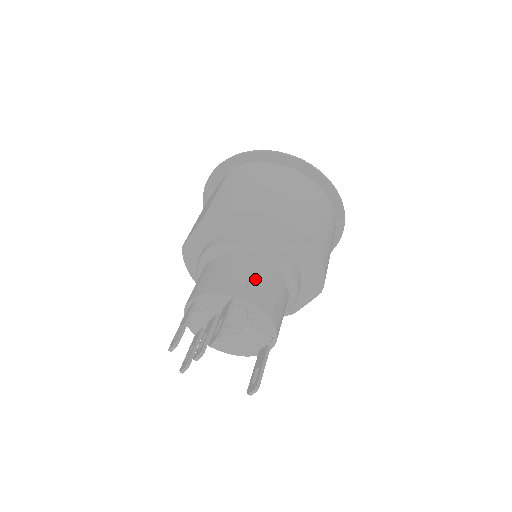
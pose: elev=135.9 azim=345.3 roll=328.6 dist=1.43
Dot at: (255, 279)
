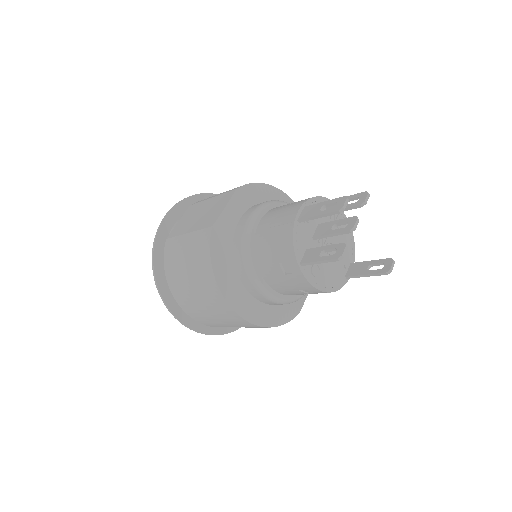
Dot at: occluded
